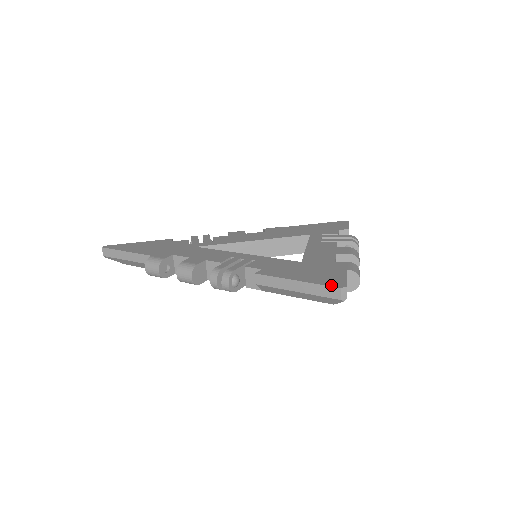
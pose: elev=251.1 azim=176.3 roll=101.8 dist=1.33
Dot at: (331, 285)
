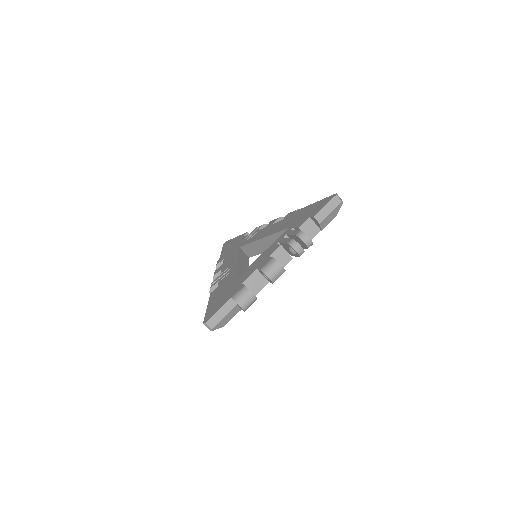
Dot at: (205, 319)
